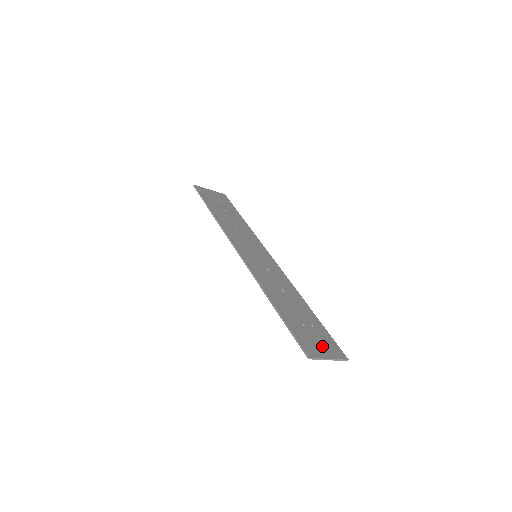
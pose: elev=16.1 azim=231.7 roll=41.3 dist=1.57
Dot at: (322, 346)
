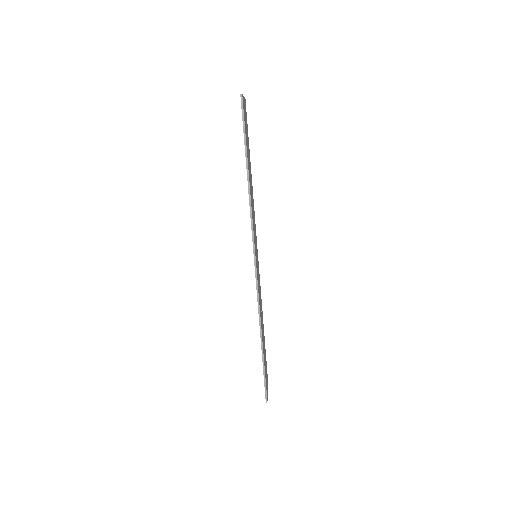
Dot at: occluded
